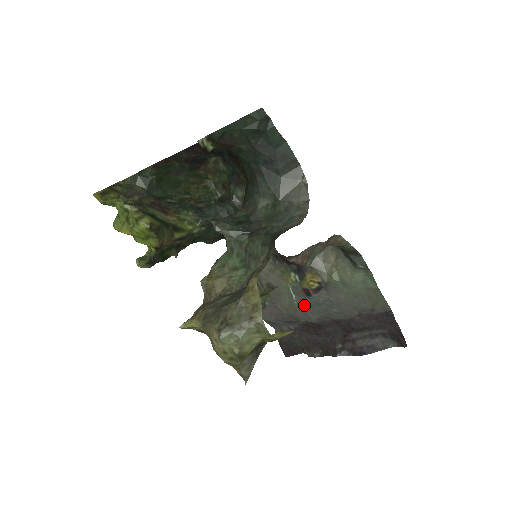
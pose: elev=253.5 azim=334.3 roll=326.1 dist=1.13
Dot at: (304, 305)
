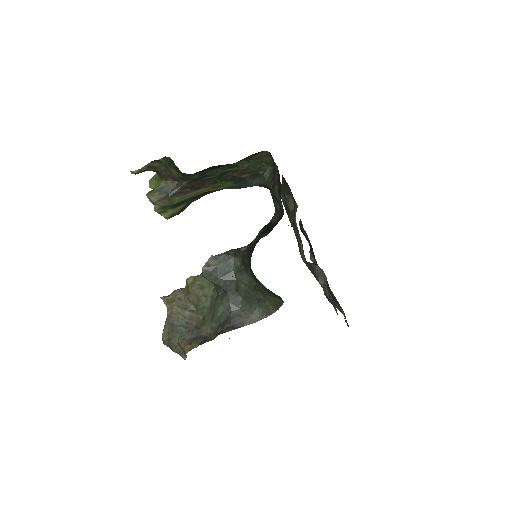
Dot at: (303, 259)
